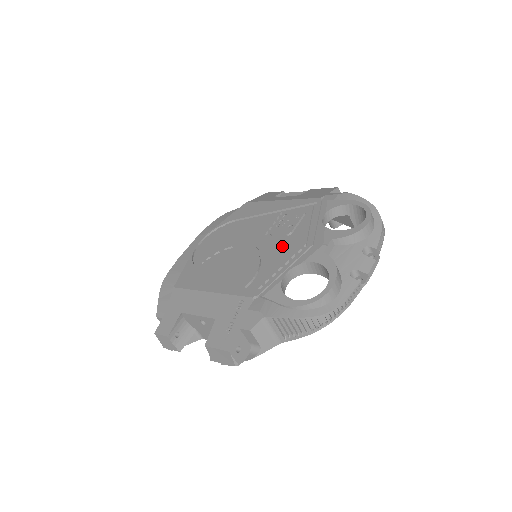
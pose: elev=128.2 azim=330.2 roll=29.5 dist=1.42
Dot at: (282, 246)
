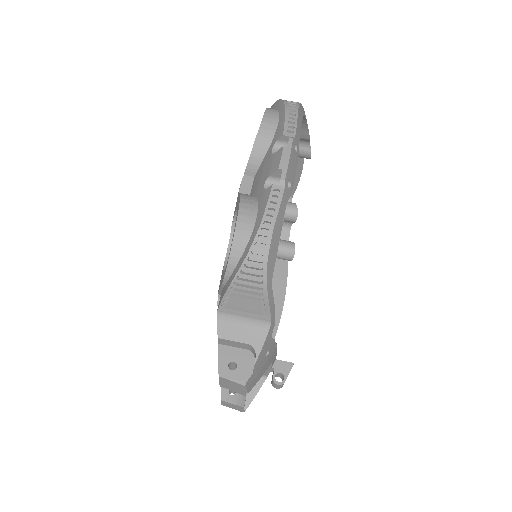
Dot at: occluded
